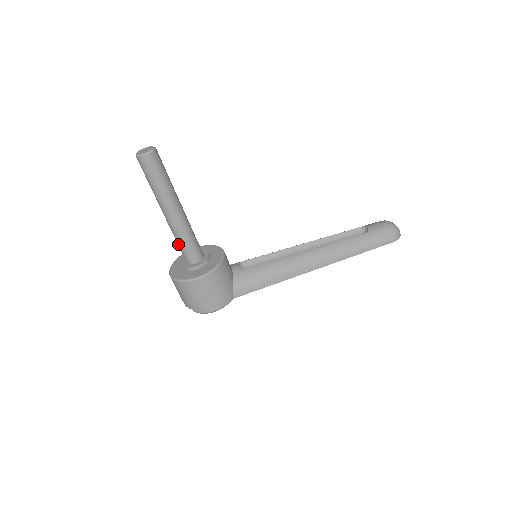
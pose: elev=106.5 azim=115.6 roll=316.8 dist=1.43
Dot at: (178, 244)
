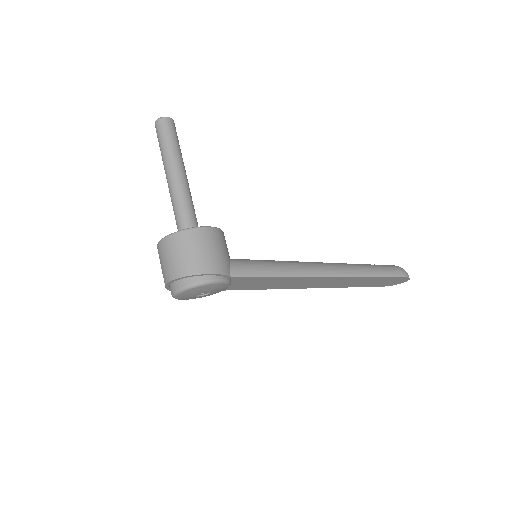
Dot at: (175, 210)
